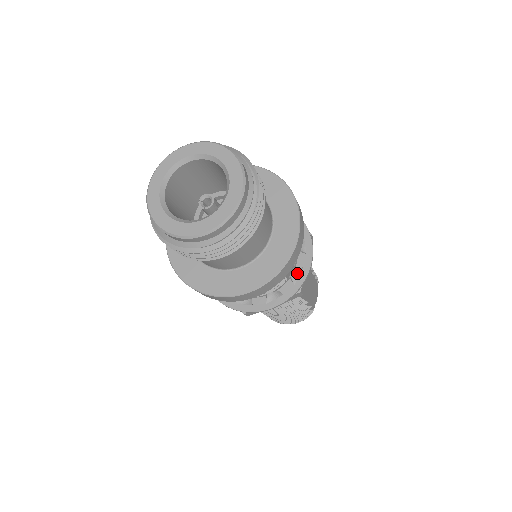
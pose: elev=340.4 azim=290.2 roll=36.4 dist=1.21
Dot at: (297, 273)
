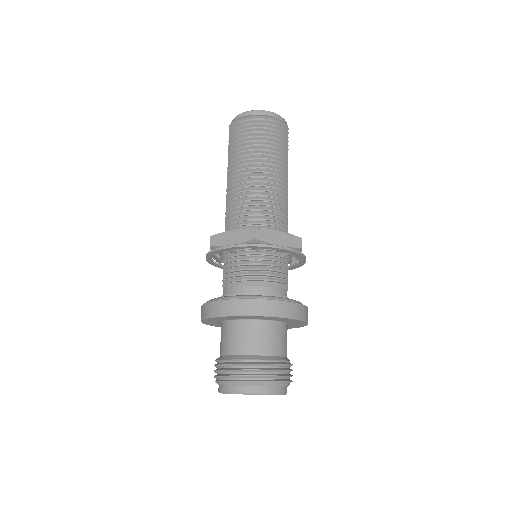
Dot at: (295, 265)
